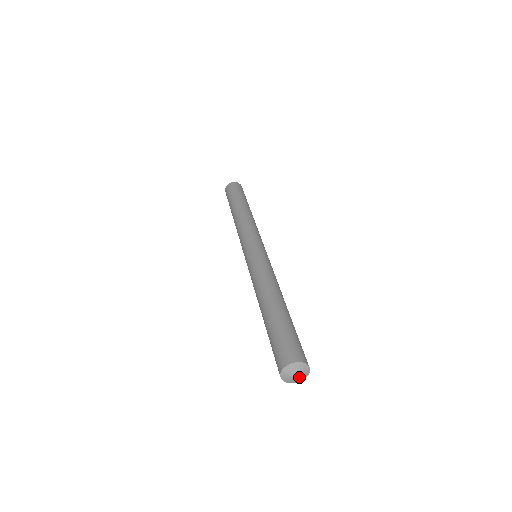
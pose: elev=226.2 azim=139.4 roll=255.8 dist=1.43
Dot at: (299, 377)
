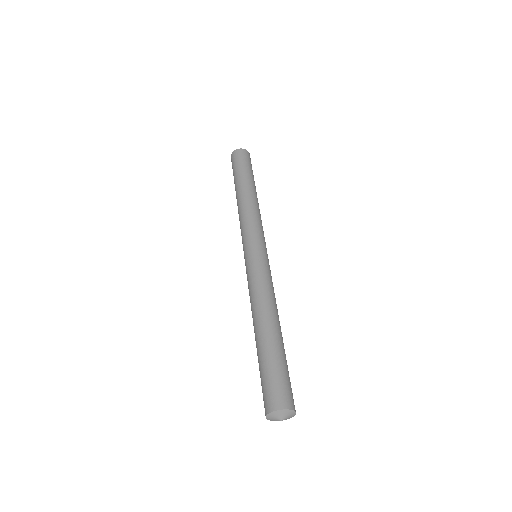
Dot at: (286, 419)
